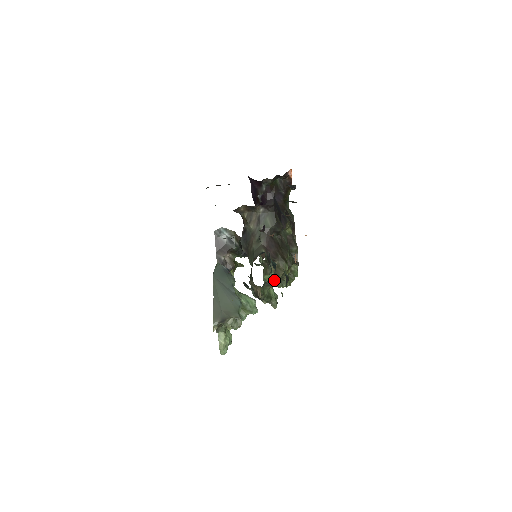
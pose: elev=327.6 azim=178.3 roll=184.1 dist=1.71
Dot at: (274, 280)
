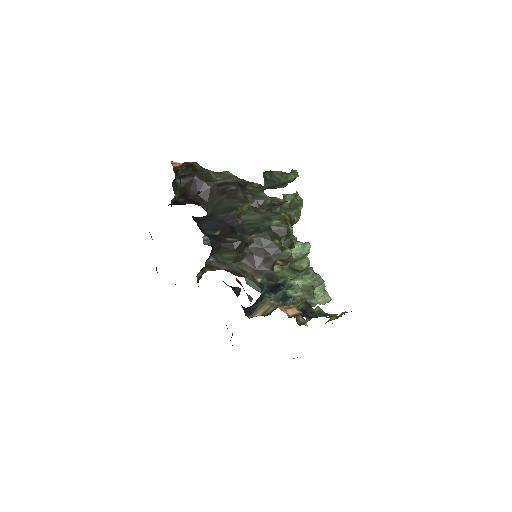
Dot at: (297, 293)
